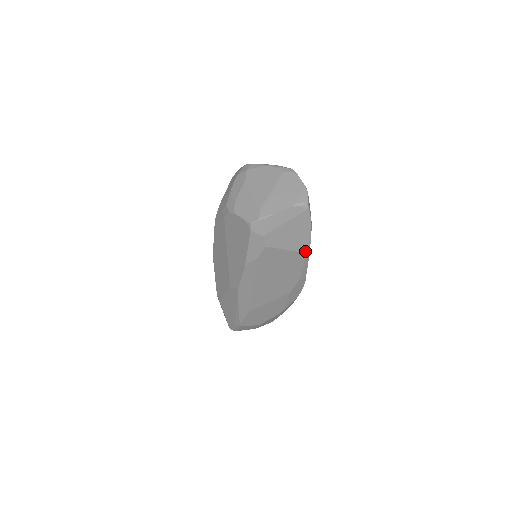
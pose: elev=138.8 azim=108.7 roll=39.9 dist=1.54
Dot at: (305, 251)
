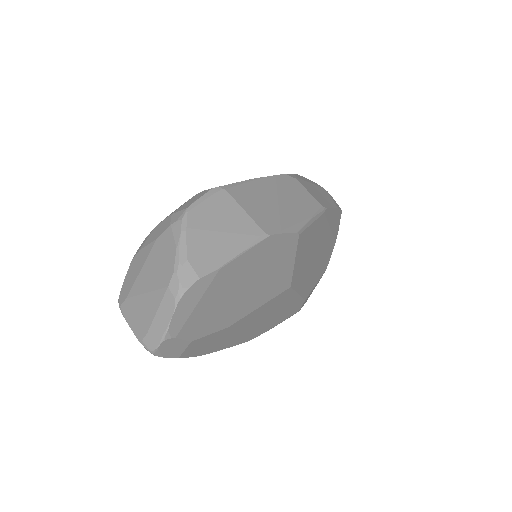
Dot at: occluded
